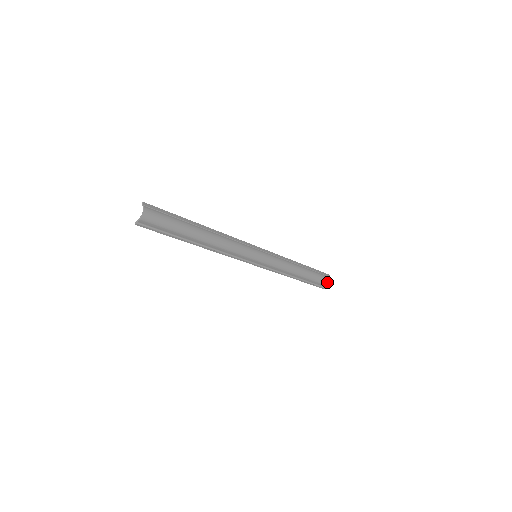
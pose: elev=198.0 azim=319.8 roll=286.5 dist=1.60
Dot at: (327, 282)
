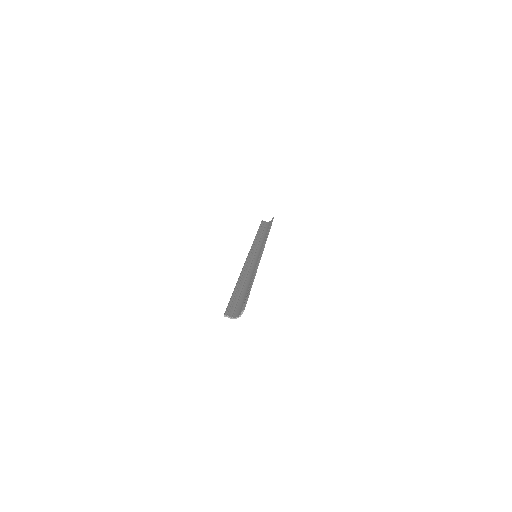
Dot at: occluded
